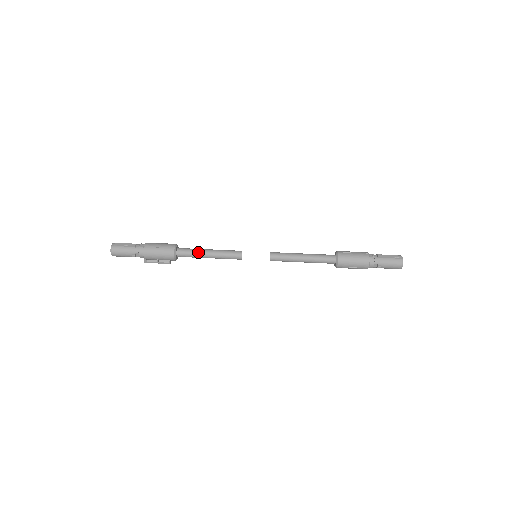
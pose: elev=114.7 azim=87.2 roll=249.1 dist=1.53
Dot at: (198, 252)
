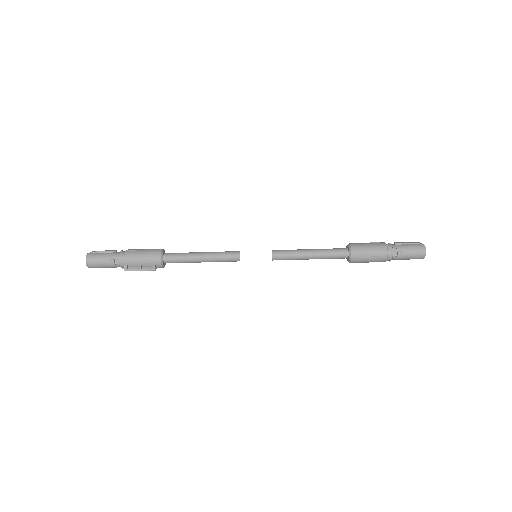
Dot at: (189, 254)
